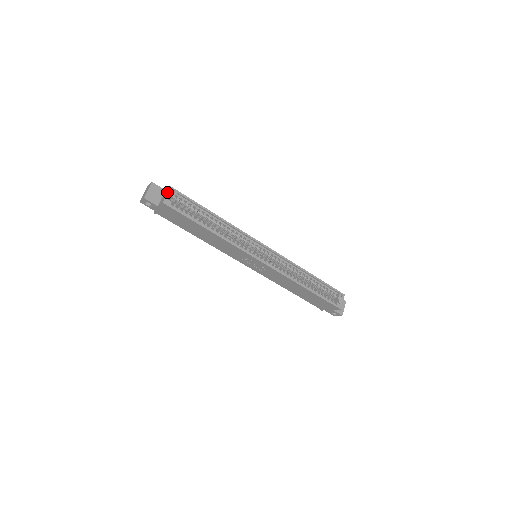
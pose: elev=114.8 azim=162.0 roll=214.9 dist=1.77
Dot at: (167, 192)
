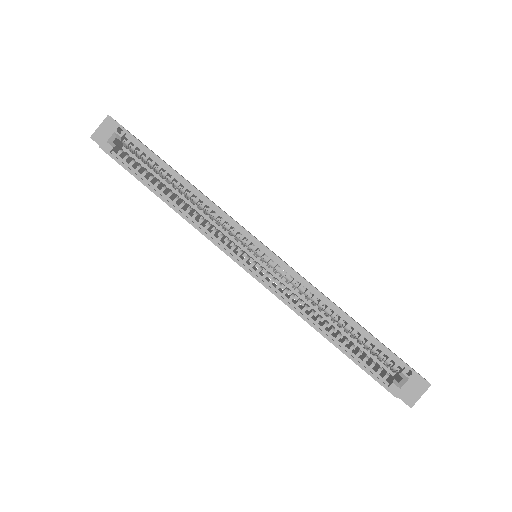
Dot at: occluded
